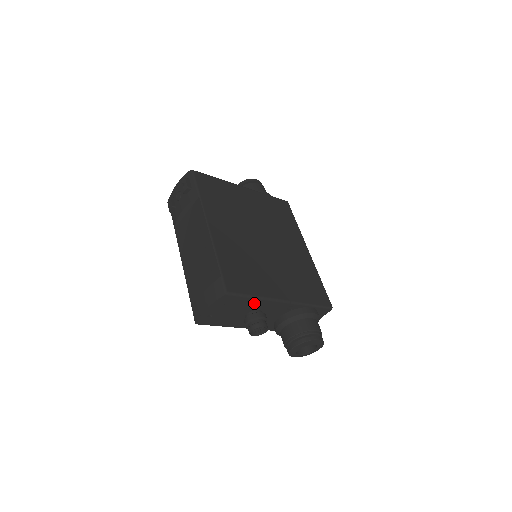
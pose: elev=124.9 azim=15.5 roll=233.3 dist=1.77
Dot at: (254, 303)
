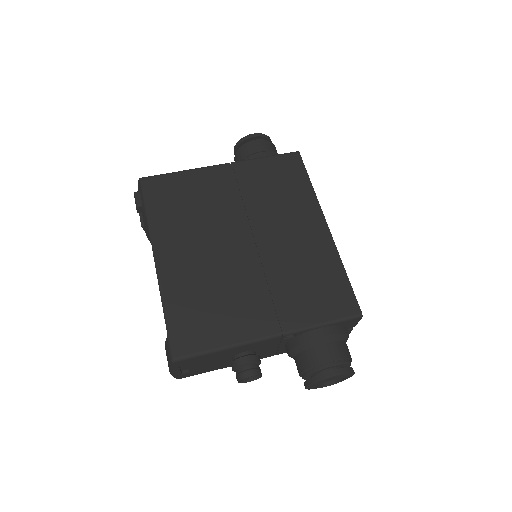
Dot at: (226, 352)
